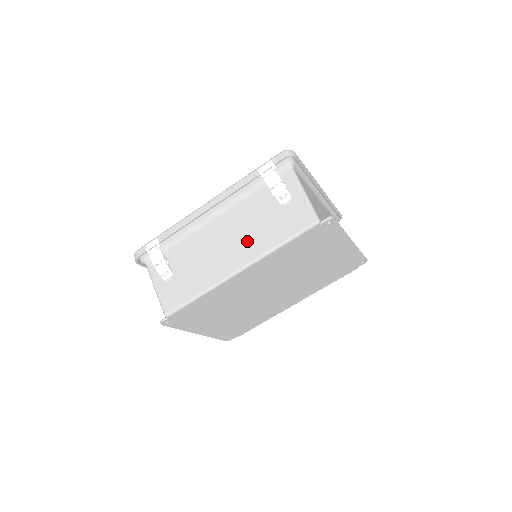
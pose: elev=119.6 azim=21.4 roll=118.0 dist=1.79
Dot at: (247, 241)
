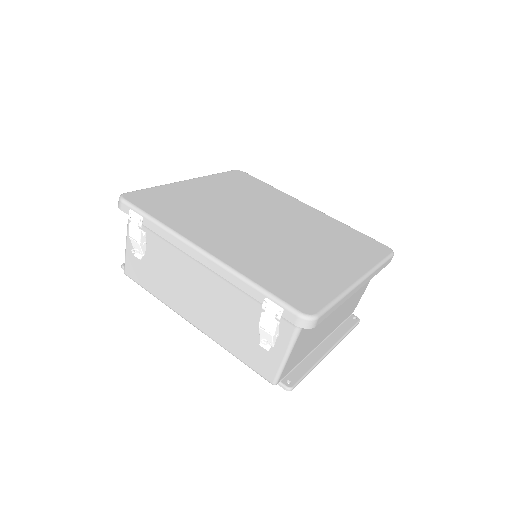
Dot at: (214, 319)
